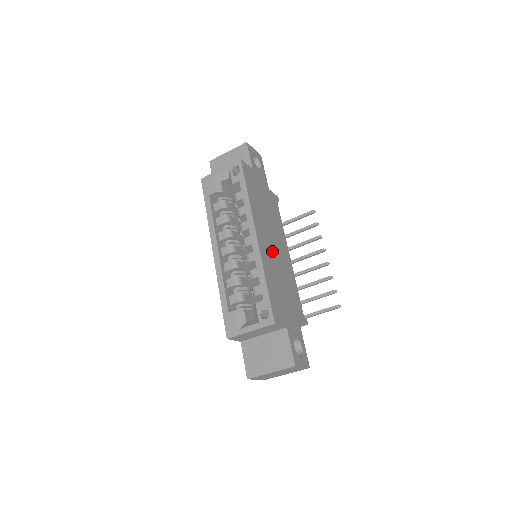
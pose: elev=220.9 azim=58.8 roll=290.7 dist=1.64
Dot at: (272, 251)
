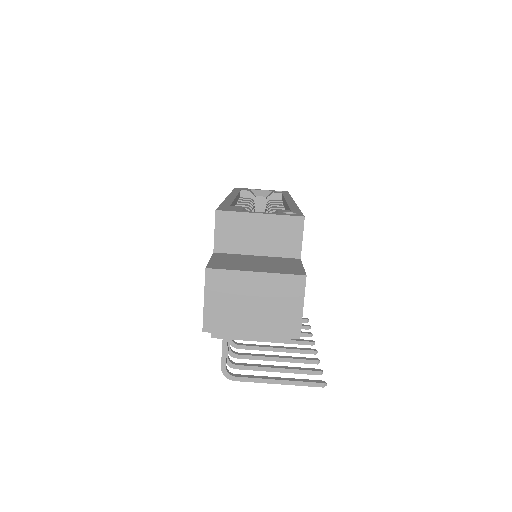
Dot at: occluded
